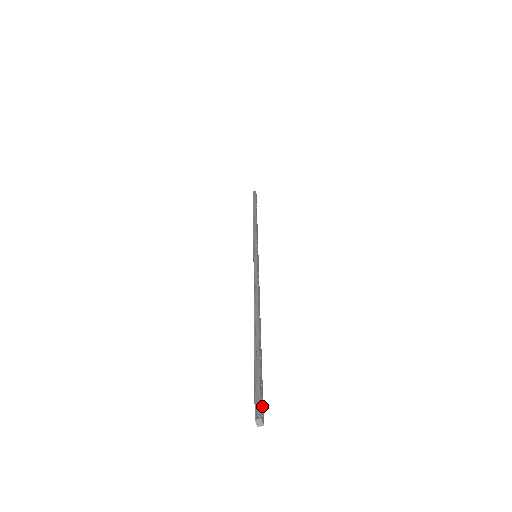
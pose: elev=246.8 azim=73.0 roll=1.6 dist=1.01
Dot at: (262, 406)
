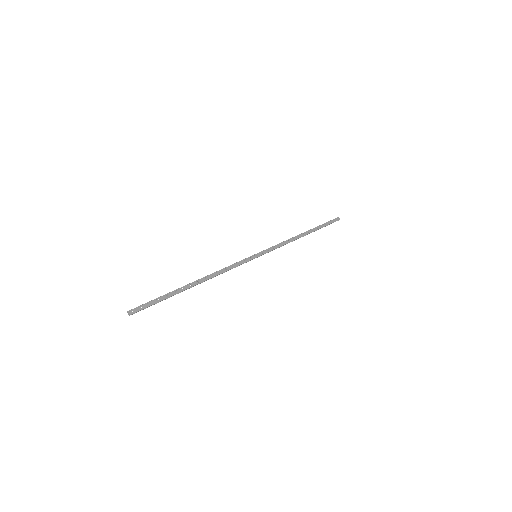
Dot at: (138, 309)
